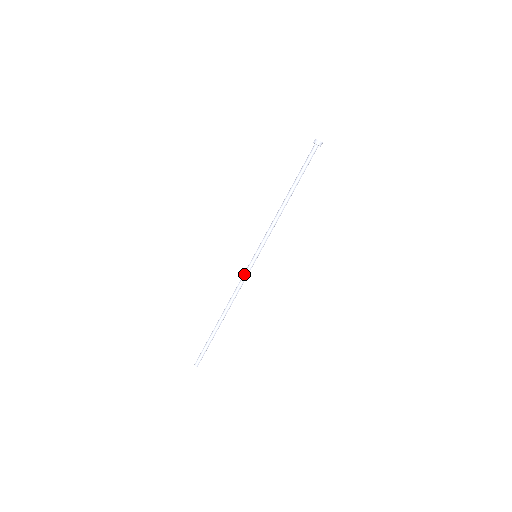
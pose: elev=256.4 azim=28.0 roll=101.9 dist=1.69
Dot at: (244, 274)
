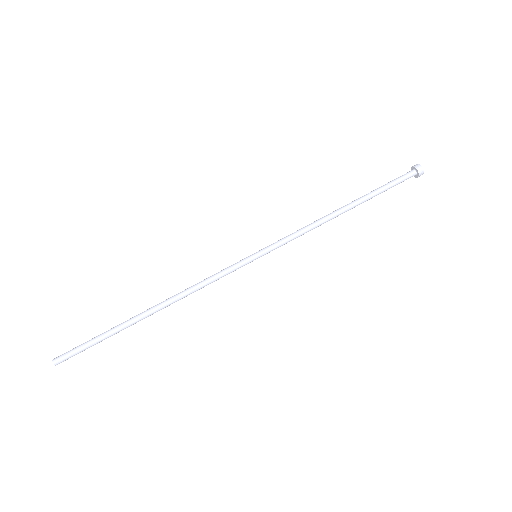
Dot at: (224, 269)
